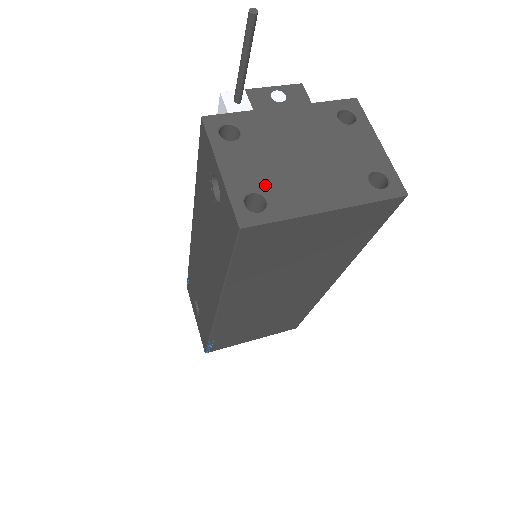
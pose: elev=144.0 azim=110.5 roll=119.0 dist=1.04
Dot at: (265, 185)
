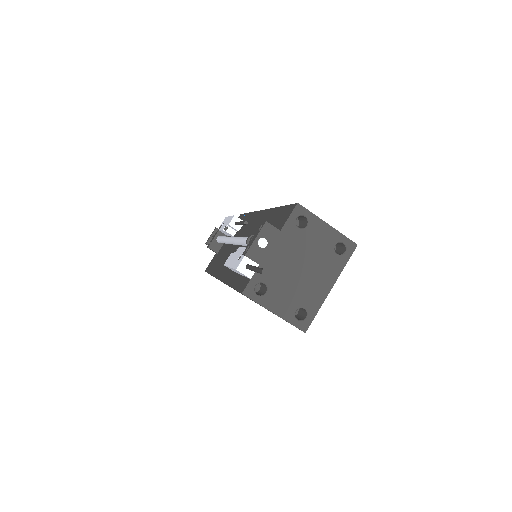
Dot at: (298, 302)
